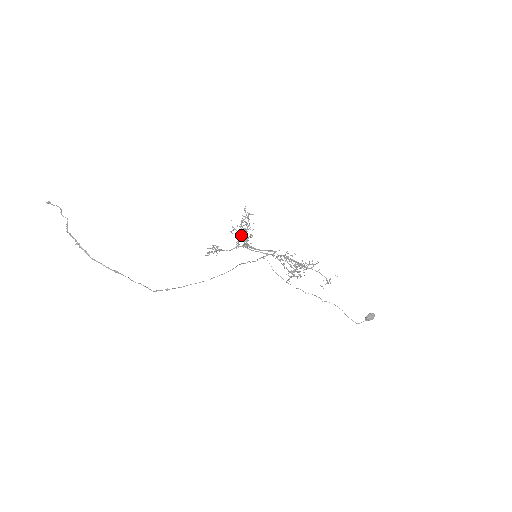
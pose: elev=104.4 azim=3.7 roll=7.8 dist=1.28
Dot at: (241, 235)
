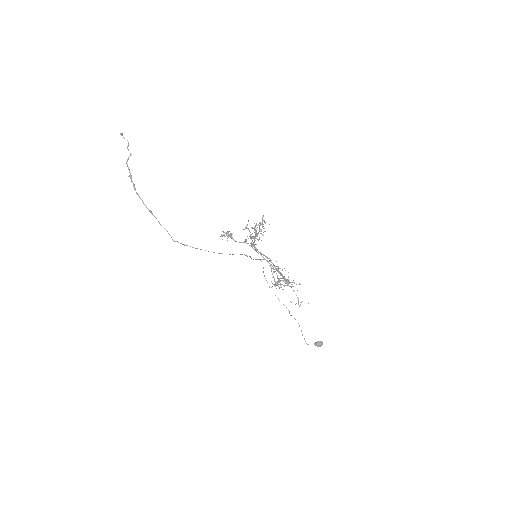
Dot at: occluded
